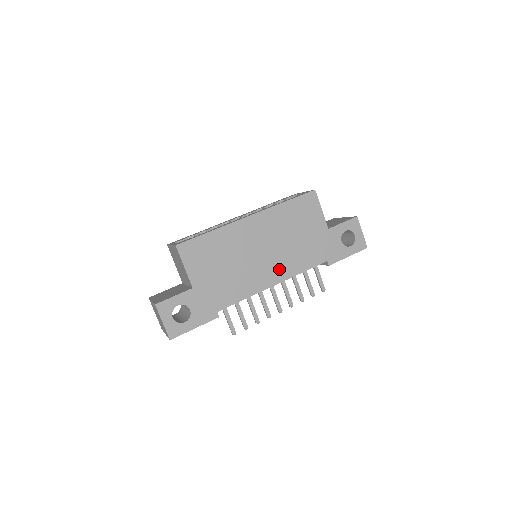
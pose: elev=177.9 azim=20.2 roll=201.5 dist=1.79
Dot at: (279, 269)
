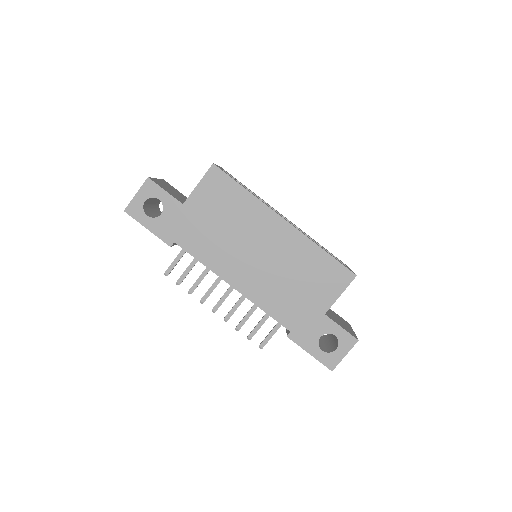
Dot at: (251, 283)
